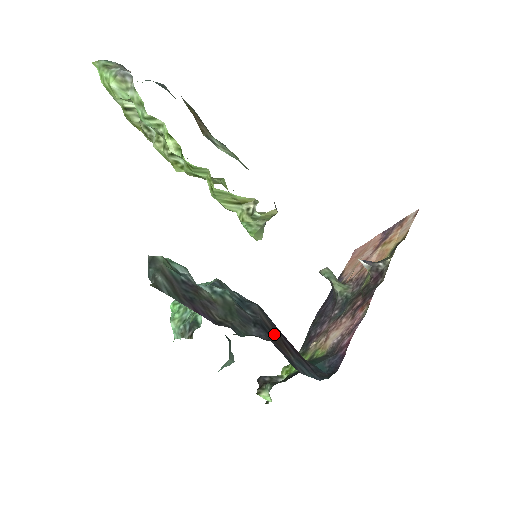
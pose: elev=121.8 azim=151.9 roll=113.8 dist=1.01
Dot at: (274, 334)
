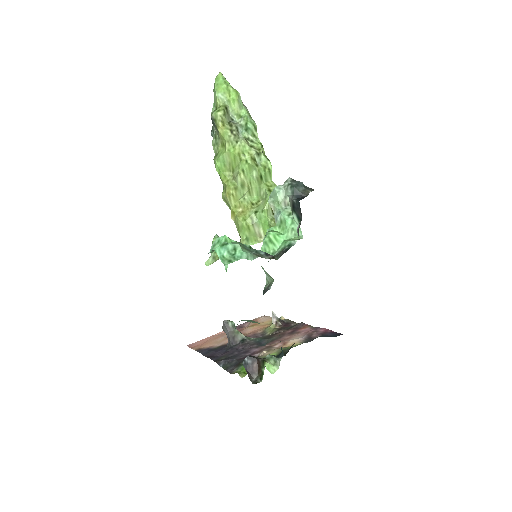
Dot at: occluded
